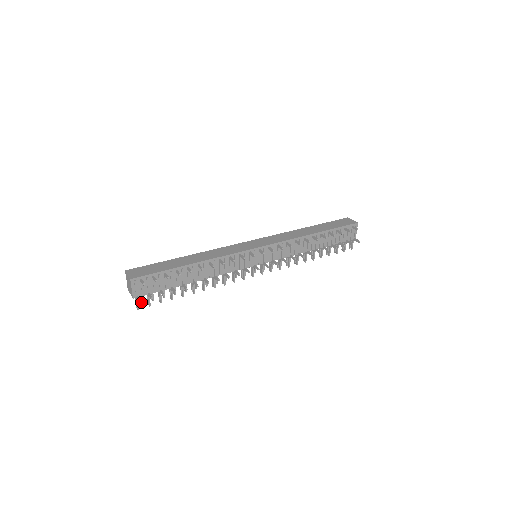
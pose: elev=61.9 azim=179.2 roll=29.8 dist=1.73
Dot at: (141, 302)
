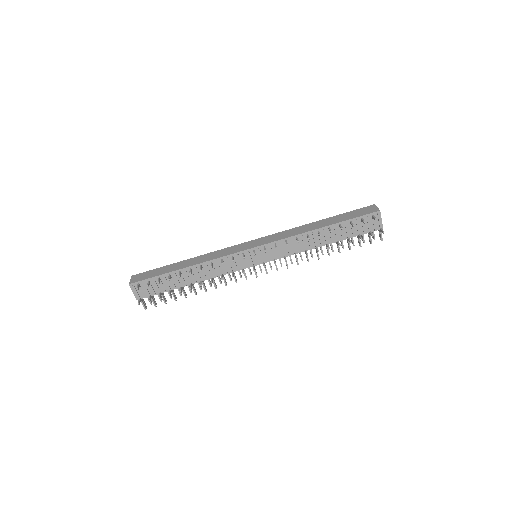
Dot at: (150, 302)
